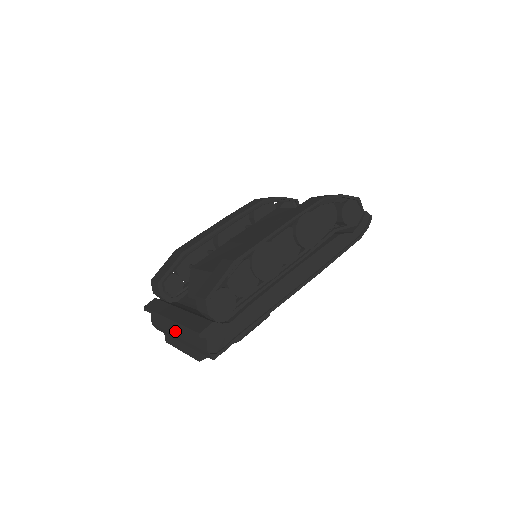
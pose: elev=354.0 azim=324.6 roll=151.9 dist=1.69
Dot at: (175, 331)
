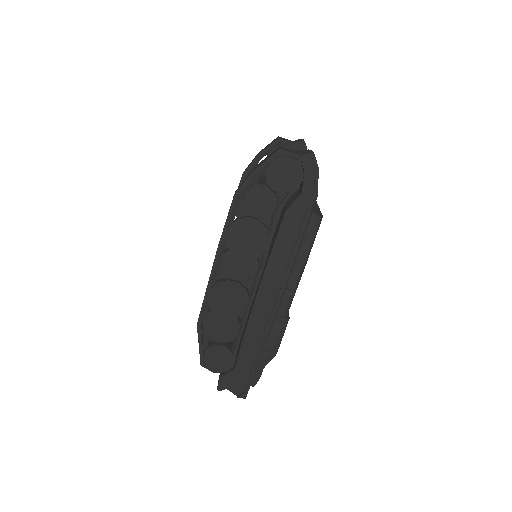
Dot at: occluded
